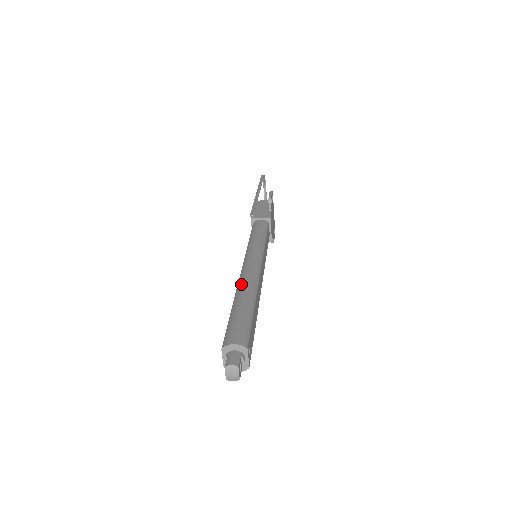
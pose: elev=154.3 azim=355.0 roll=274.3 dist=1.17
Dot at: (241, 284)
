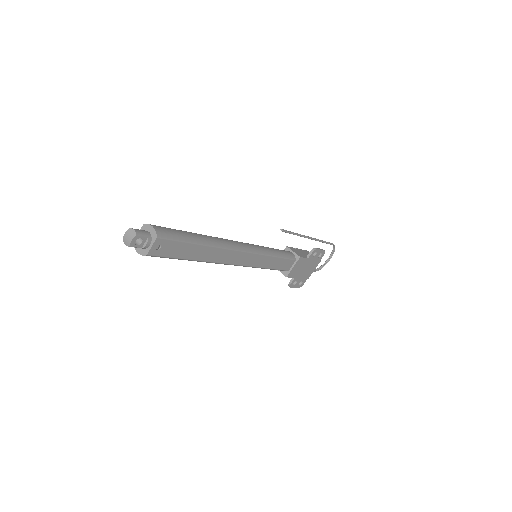
Dot at: occluded
